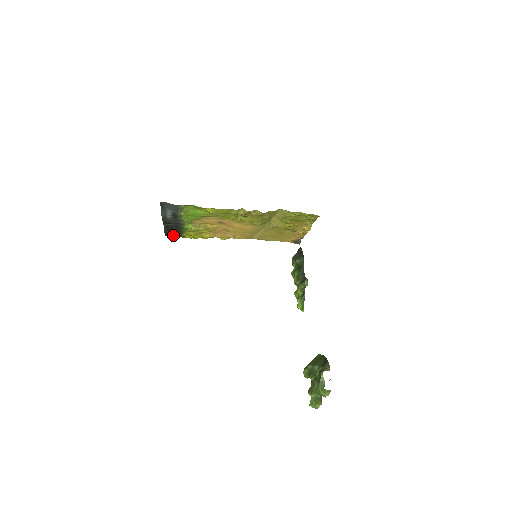
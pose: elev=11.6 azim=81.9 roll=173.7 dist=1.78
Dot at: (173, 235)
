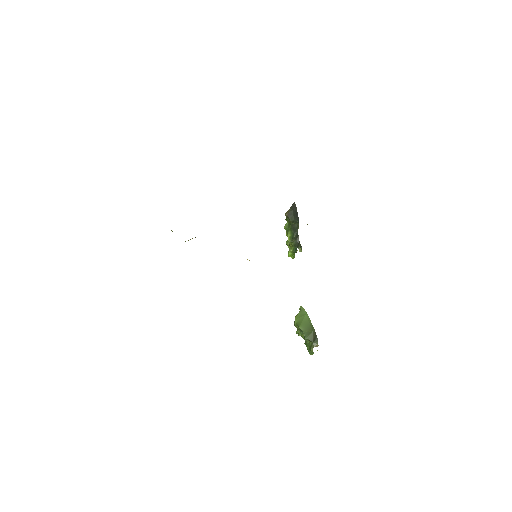
Dot at: occluded
